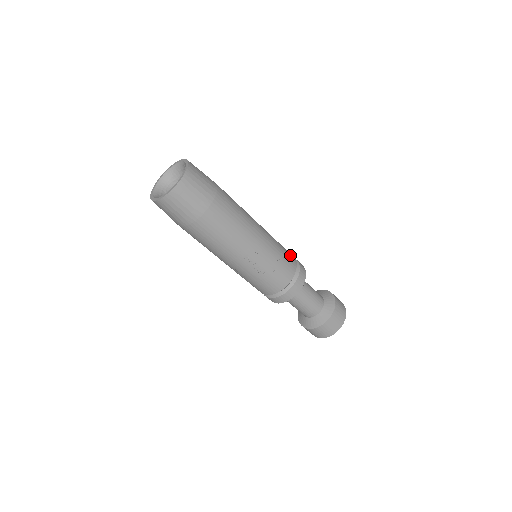
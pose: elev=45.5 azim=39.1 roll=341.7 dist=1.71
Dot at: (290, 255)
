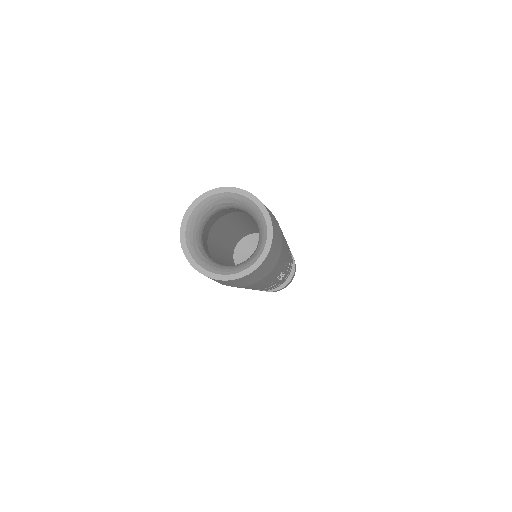
Dot at: occluded
